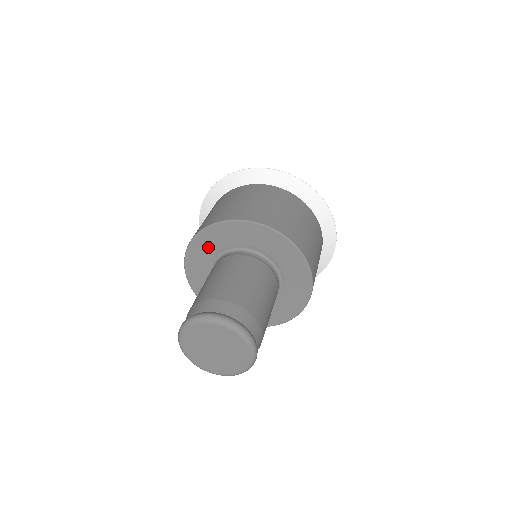
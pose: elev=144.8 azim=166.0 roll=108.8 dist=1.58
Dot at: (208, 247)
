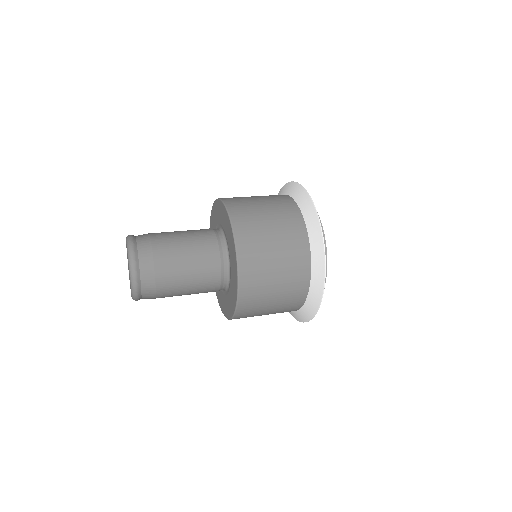
Dot at: (220, 215)
